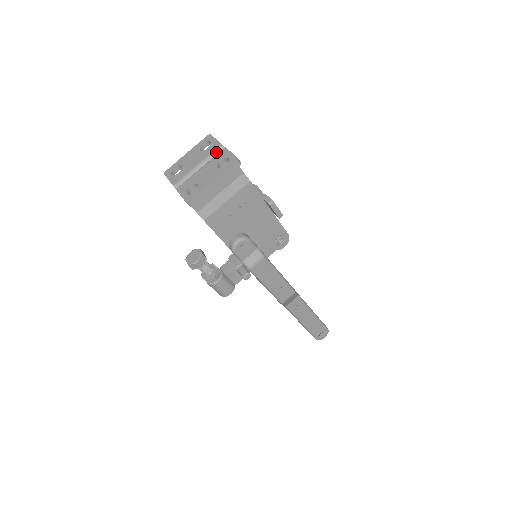
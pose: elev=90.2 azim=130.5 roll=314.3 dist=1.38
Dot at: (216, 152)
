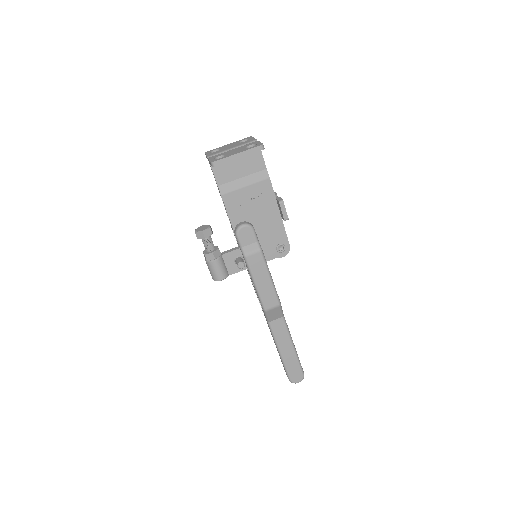
Dot at: occluded
